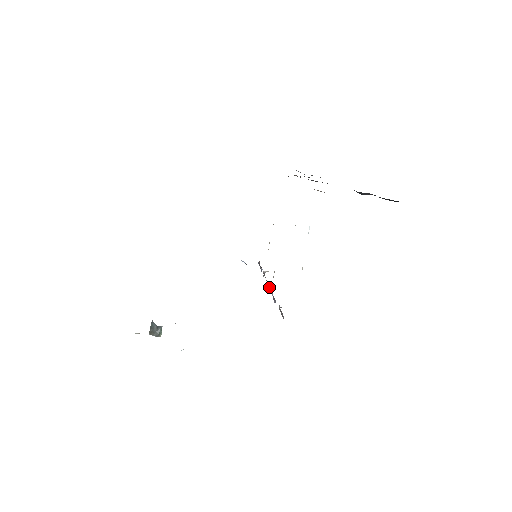
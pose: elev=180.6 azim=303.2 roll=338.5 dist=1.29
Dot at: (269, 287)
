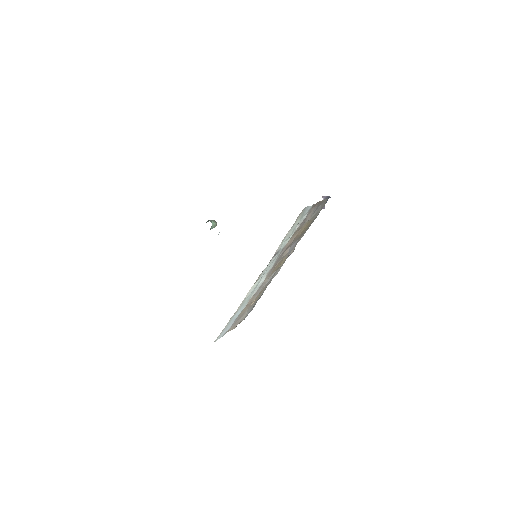
Dot at: occluded
